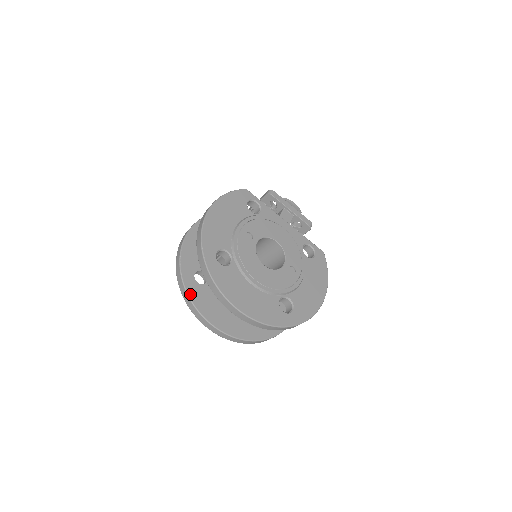
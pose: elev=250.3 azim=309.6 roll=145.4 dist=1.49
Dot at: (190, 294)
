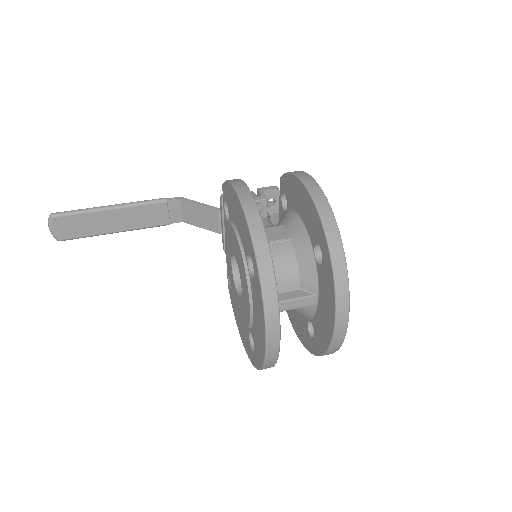
Dot at: (276, 284)
